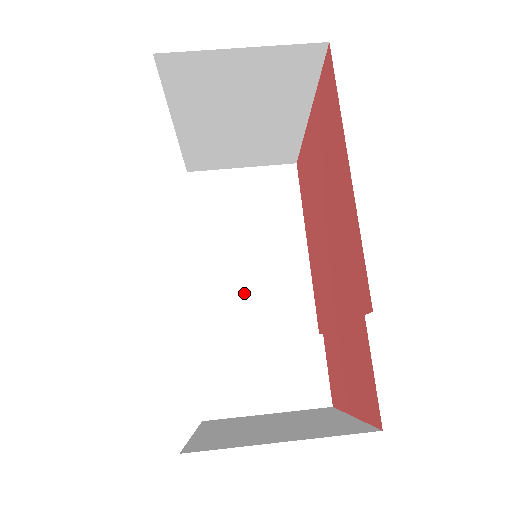
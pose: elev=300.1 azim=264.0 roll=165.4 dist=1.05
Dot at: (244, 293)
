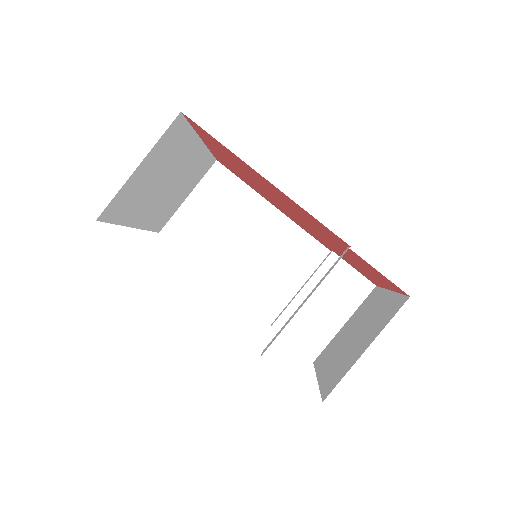
Dot at: (265, 270)
